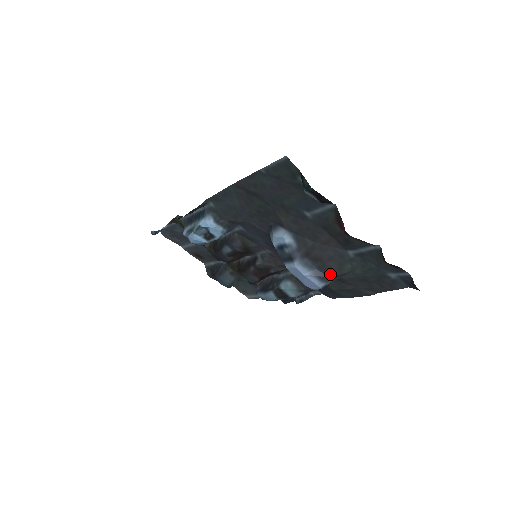
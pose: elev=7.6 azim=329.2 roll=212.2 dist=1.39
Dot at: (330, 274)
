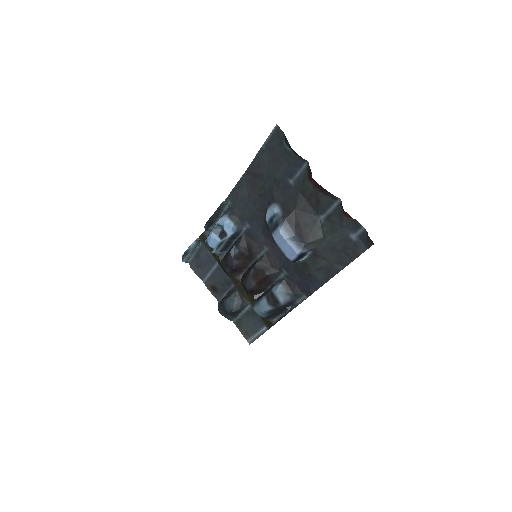
Dot at: (306, 240)
